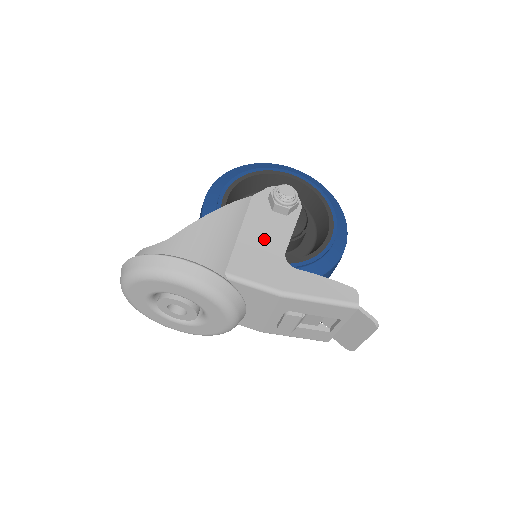
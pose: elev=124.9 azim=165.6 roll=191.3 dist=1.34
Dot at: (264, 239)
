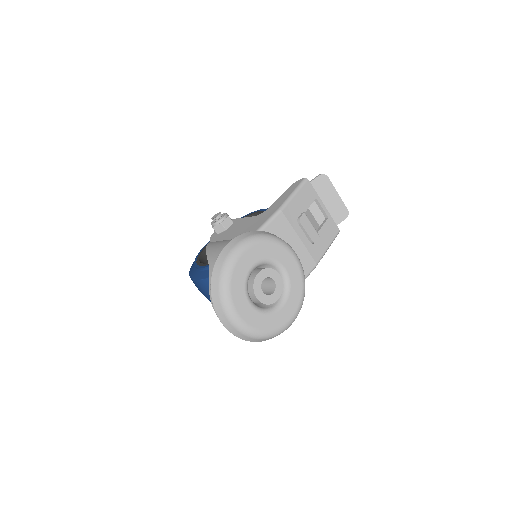
Dot at: (241, 228)
